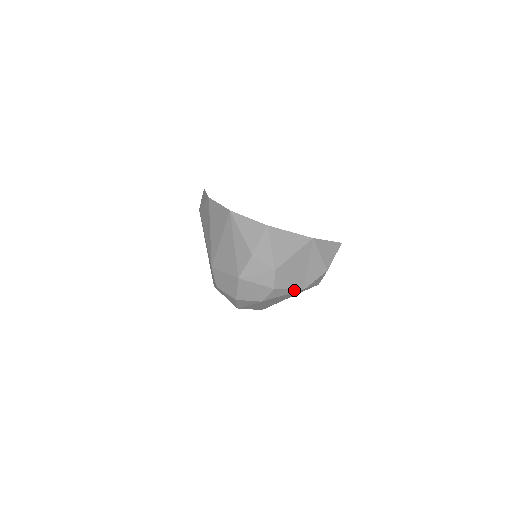
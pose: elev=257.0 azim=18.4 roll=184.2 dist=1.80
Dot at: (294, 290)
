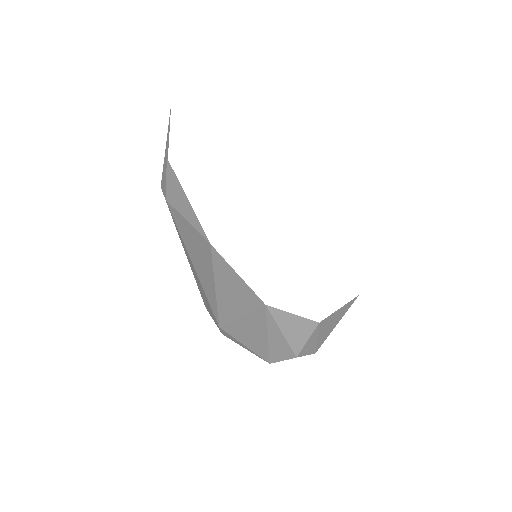
Dot at: occluded
